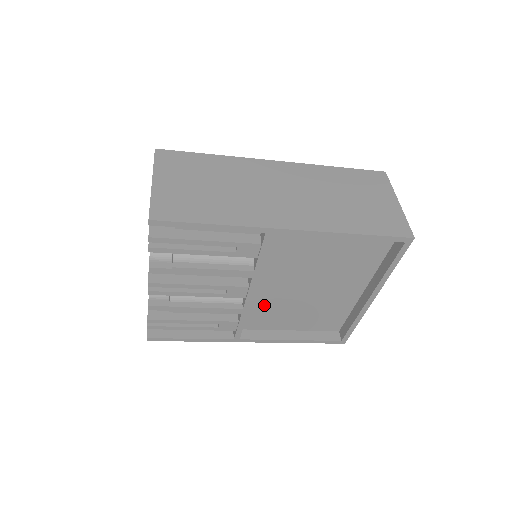
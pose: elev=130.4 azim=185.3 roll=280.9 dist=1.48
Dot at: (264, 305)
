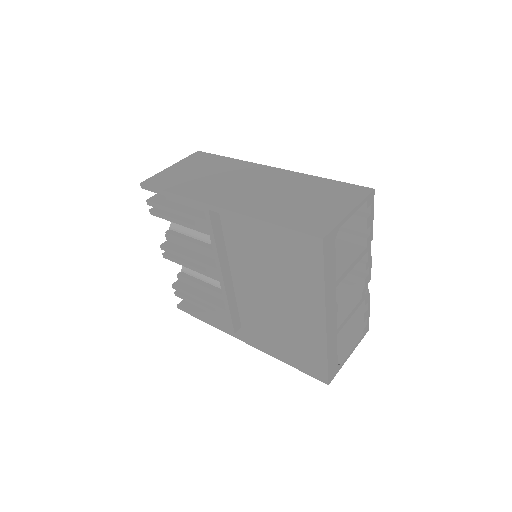
Dot at: (249, 303)
